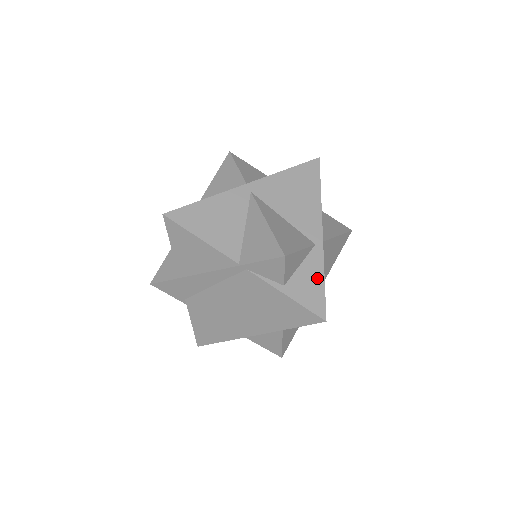
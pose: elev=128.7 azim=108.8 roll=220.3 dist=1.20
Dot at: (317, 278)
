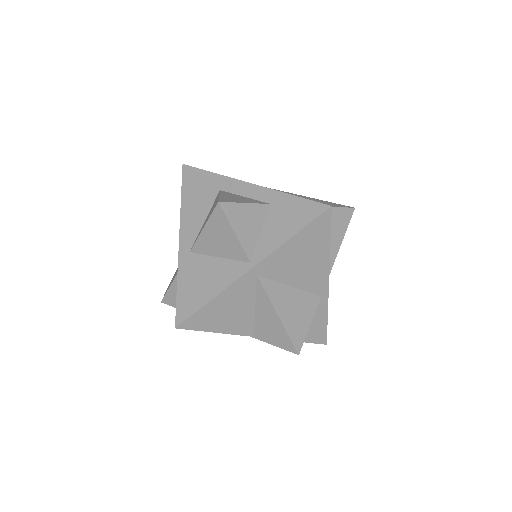
Dot at: (321, 321)
